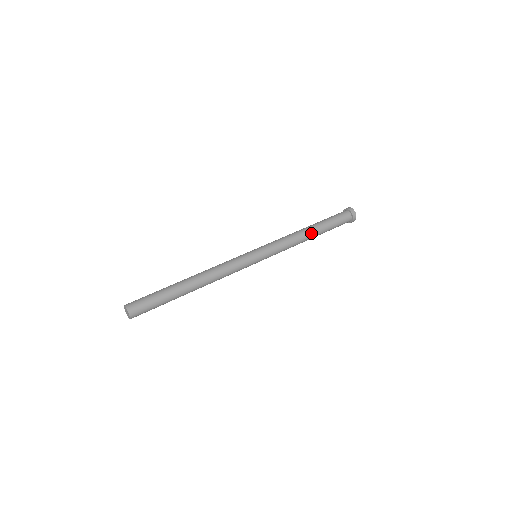
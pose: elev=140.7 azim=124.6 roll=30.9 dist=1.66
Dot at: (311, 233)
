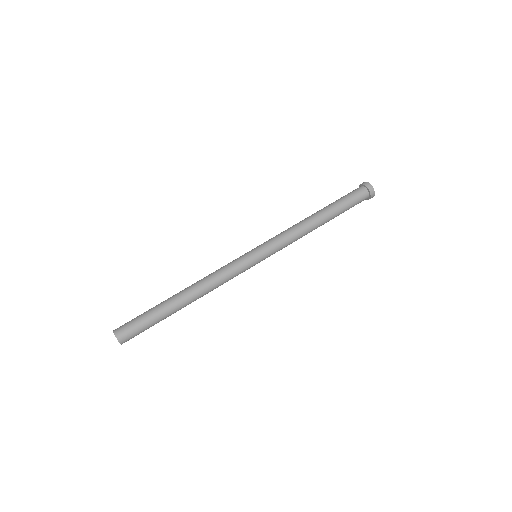
Dot at: (320, 224)
